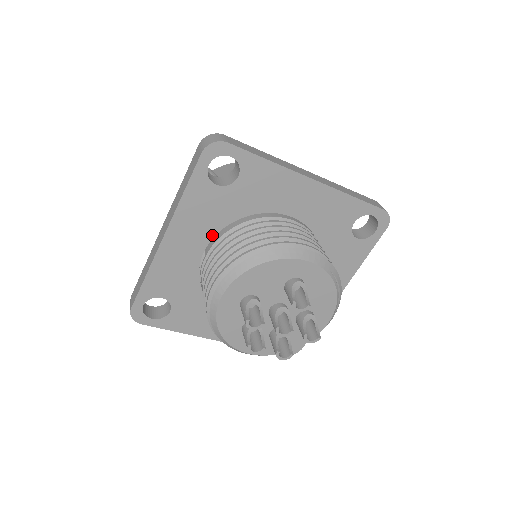
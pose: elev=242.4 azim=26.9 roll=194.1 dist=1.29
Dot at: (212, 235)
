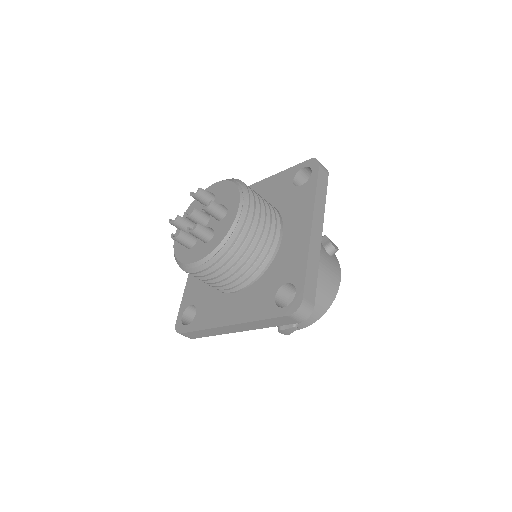
Dot at: occluded
